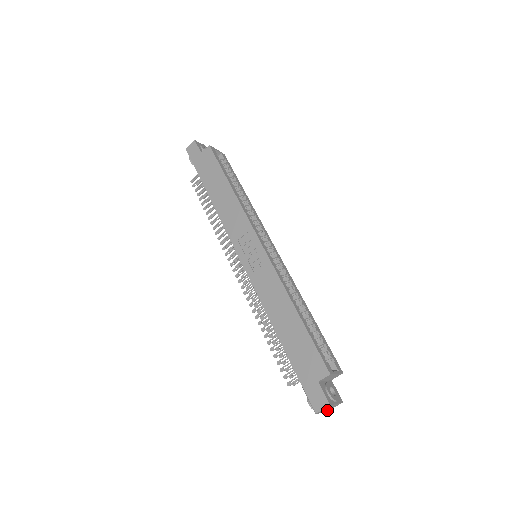
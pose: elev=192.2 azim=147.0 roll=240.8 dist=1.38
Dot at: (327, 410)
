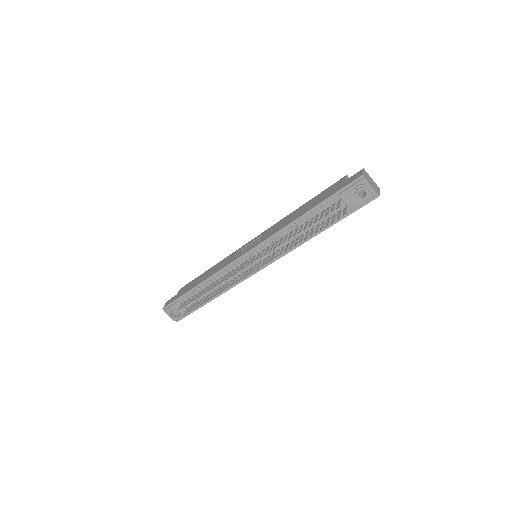
Dot at: (376, 191)
